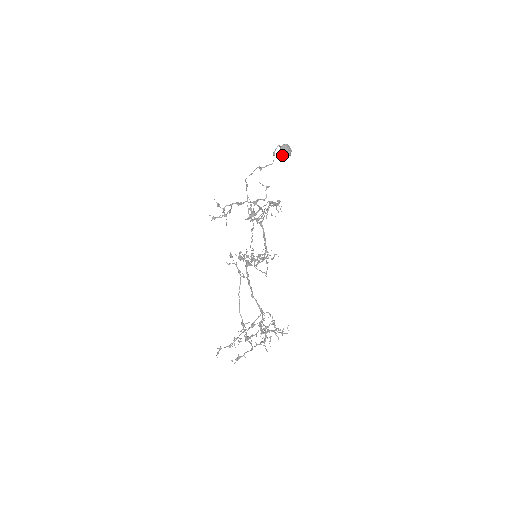
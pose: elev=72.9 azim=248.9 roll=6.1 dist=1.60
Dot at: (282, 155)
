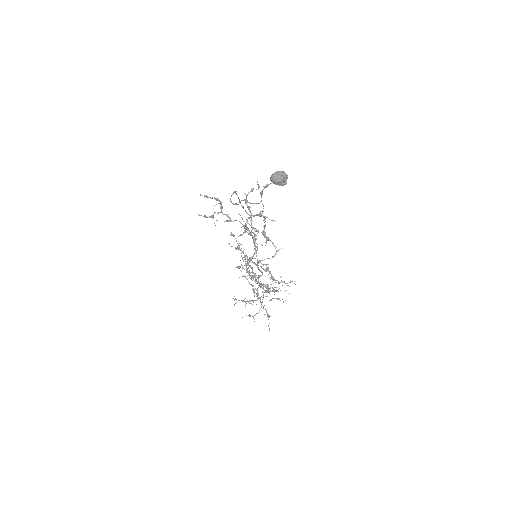
Dot at: occluded
